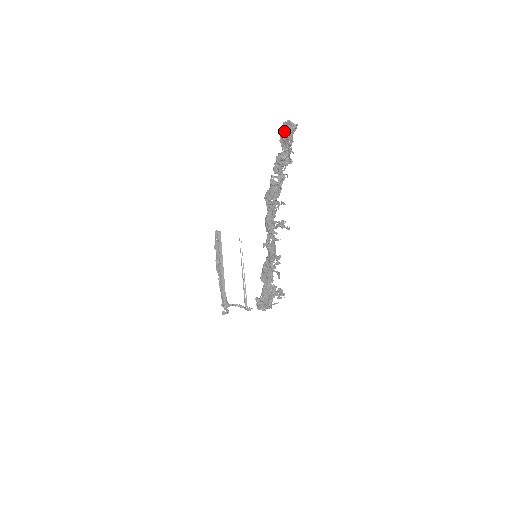
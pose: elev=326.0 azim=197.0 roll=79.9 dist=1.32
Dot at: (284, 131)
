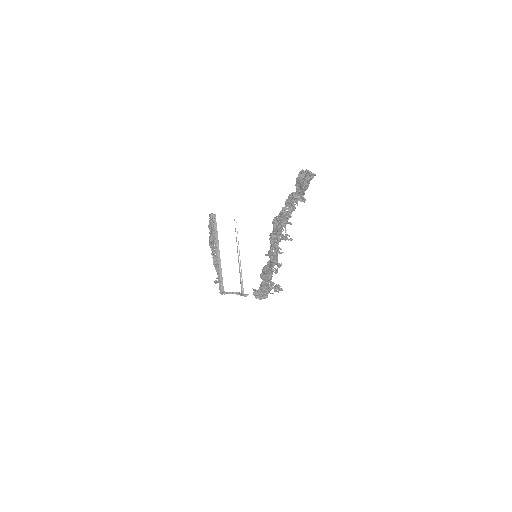
Dot at: (301, 178)
